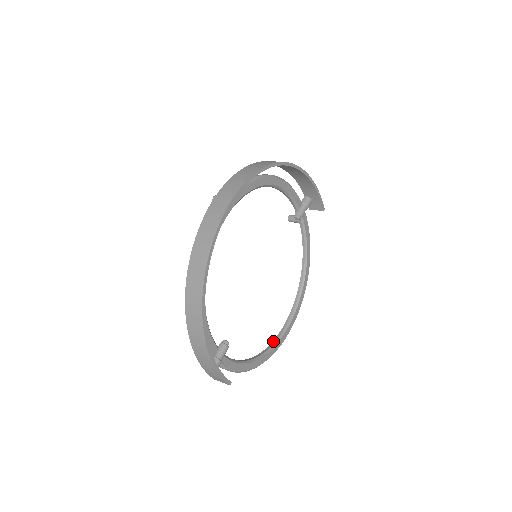
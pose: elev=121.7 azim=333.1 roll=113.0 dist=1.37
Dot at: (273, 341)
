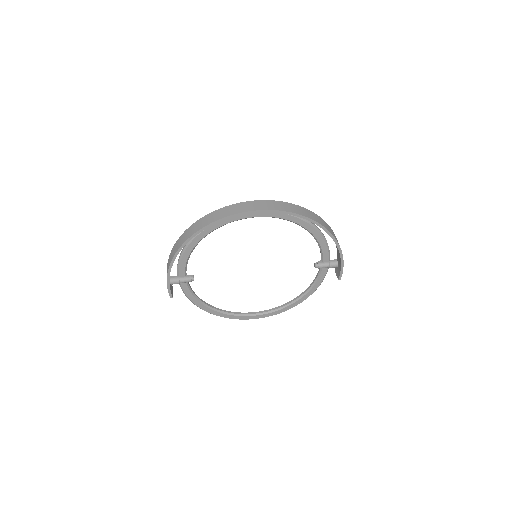
Dot at: (233, 312)
